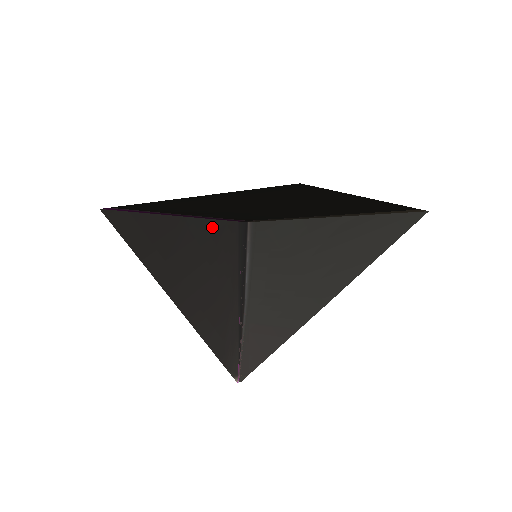
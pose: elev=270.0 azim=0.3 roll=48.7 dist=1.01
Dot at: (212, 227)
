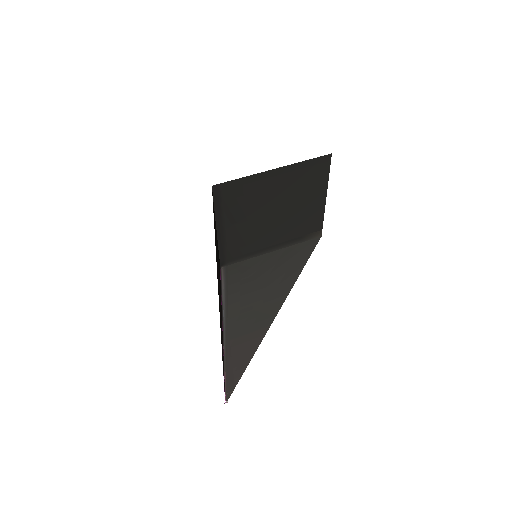
Dot at: (218, 251)
